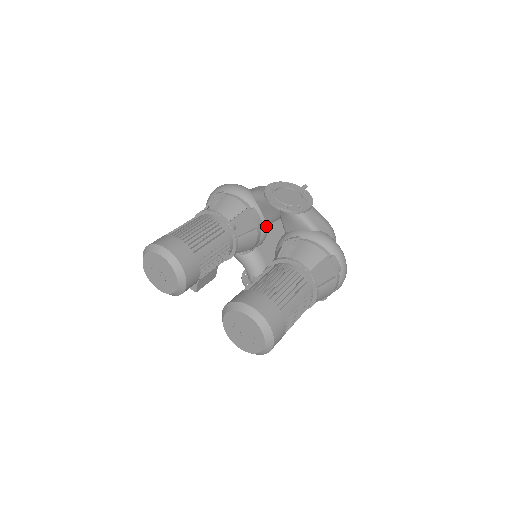
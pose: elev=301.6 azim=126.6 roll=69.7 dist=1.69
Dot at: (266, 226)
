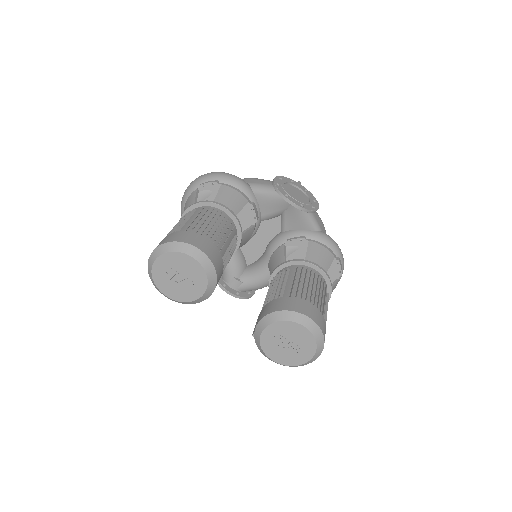
Dot at: (260, 223)
